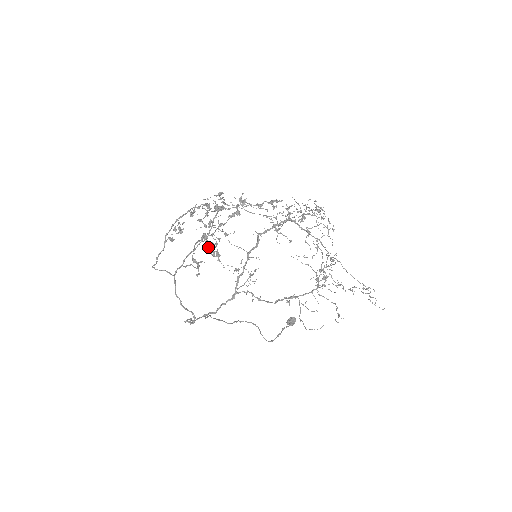
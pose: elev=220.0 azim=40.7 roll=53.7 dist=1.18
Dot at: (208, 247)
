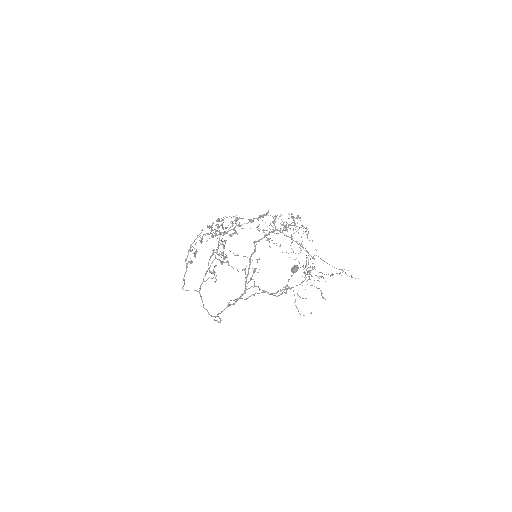
Dot at: occluded
